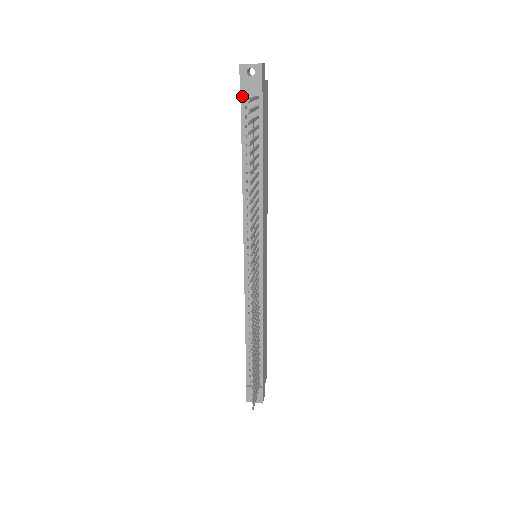
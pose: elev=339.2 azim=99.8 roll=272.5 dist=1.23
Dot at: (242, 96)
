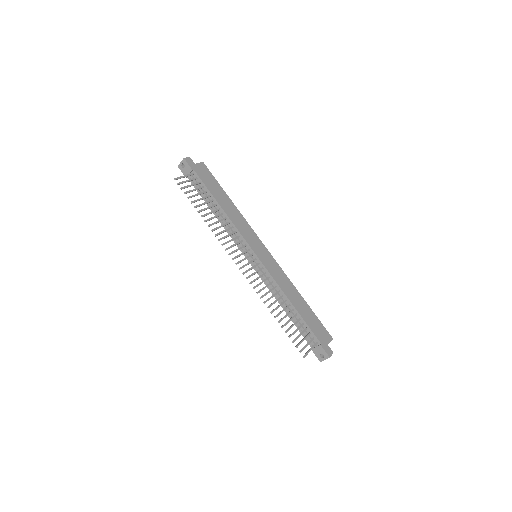
Dot at: occluded
